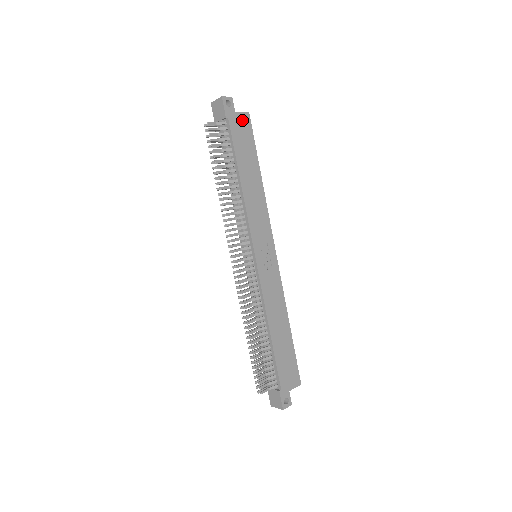
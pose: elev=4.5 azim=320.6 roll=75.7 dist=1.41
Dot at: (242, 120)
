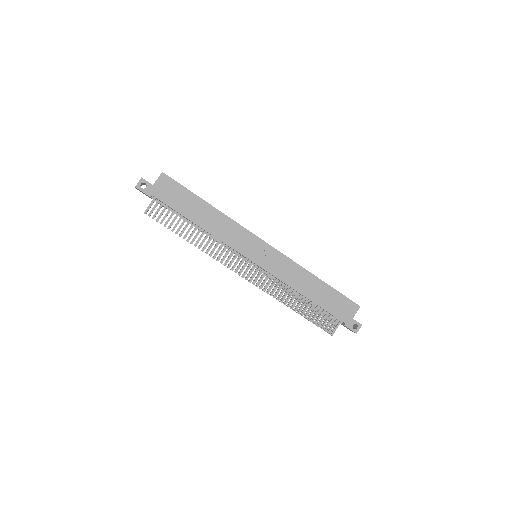
Dot at: (163, 184)
